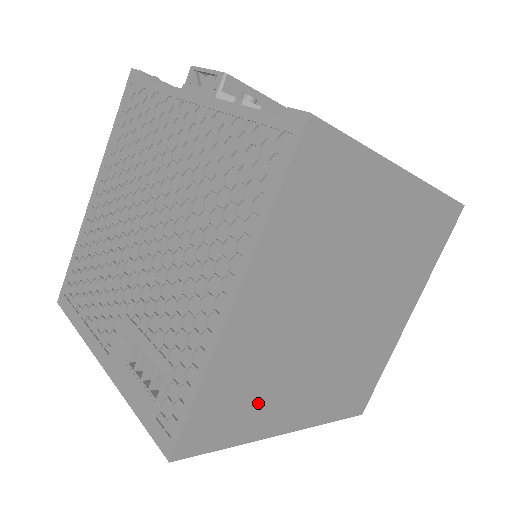
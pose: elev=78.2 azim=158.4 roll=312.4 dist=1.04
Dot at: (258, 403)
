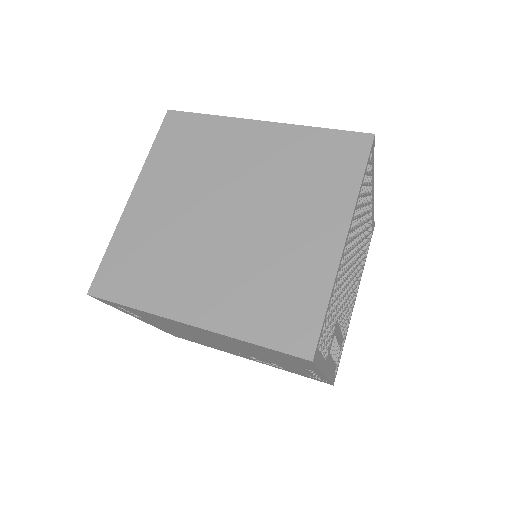
Dot at: (153, 275)
